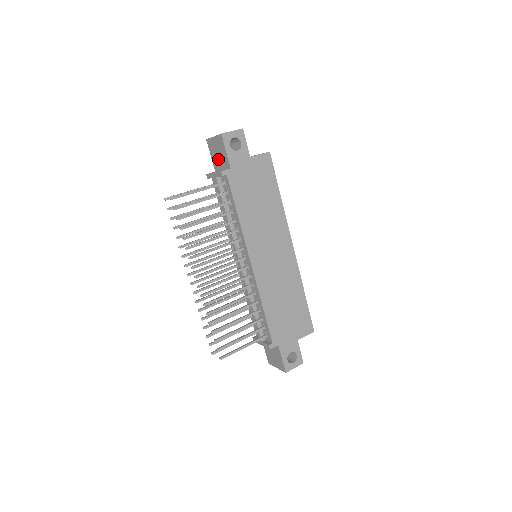
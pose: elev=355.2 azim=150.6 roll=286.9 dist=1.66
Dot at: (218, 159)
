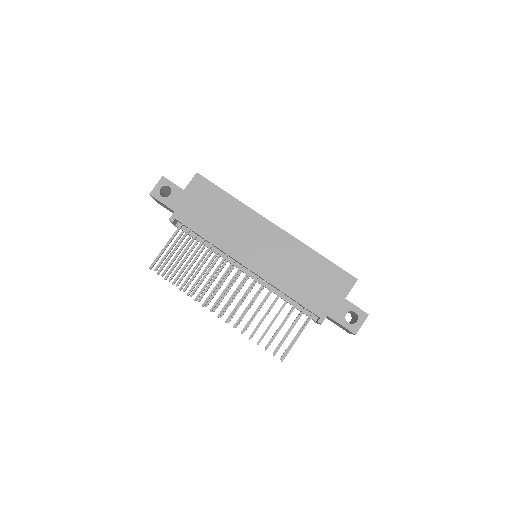
Dot at: occluded
